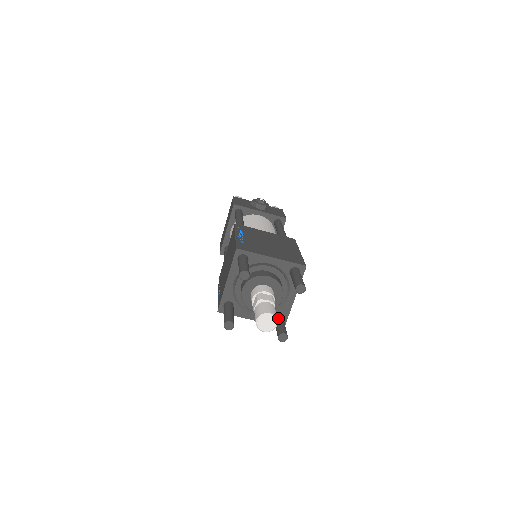
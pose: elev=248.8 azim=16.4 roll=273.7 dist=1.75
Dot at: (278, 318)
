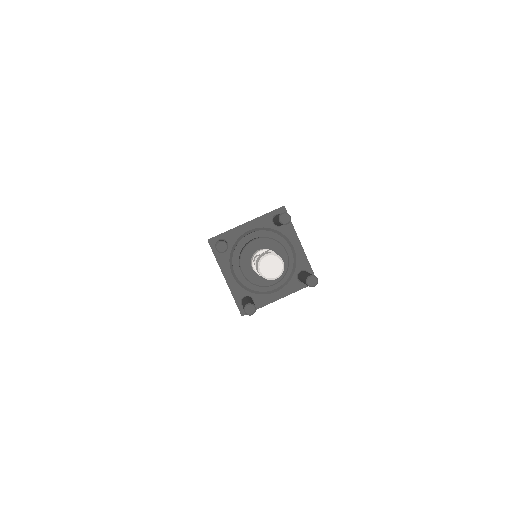
Dot at: occluded
